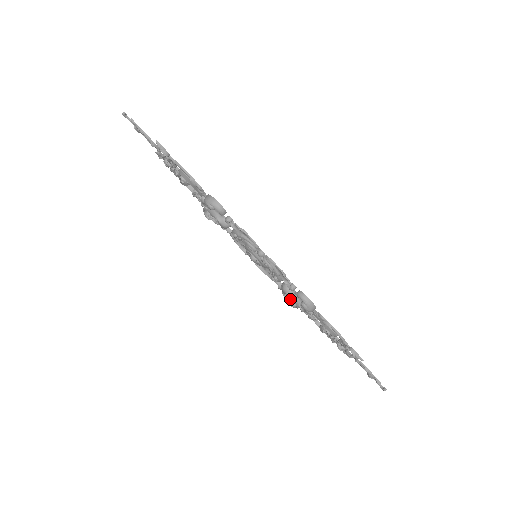
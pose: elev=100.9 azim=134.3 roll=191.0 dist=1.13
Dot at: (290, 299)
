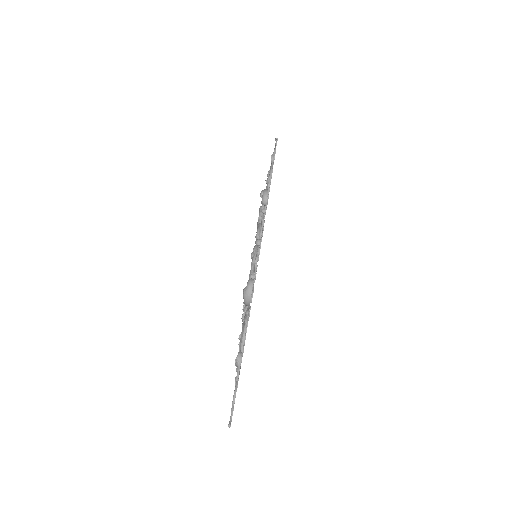
Dot at: occluded
